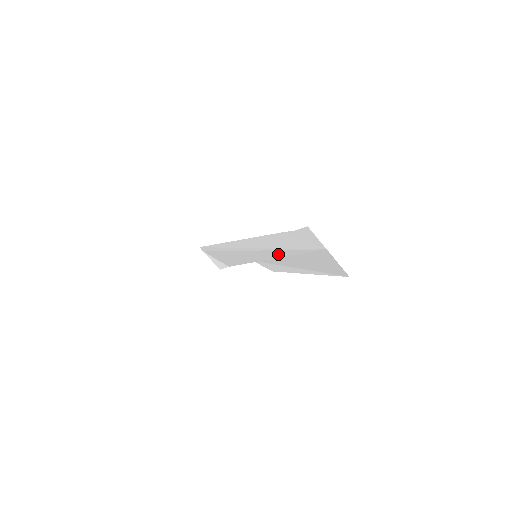
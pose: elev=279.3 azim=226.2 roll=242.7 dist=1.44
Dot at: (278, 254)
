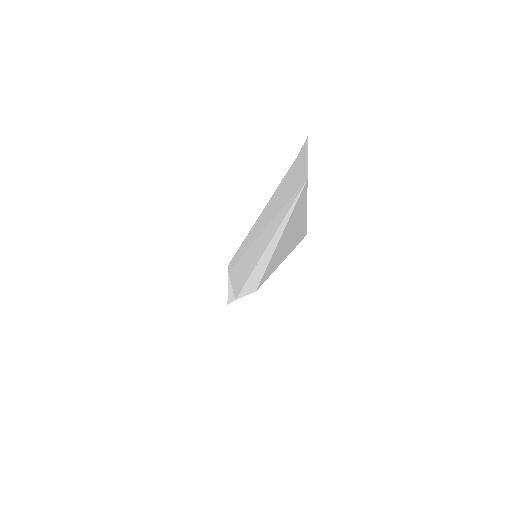
Dot at: (270, 233)
